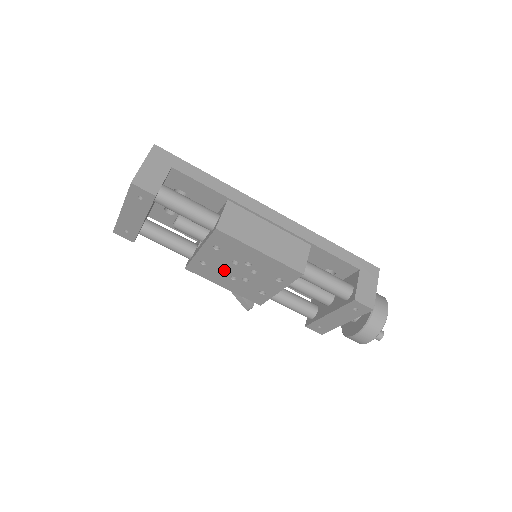
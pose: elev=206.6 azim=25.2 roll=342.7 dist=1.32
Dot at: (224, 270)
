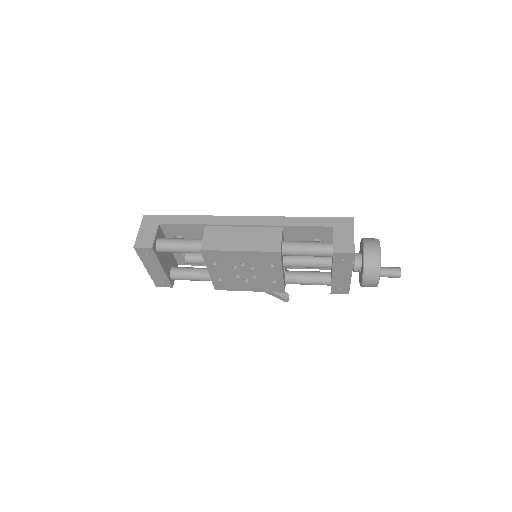
Dot at: (236, 277)
